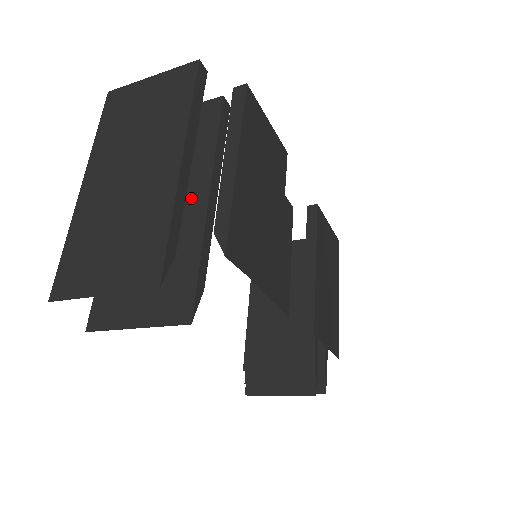
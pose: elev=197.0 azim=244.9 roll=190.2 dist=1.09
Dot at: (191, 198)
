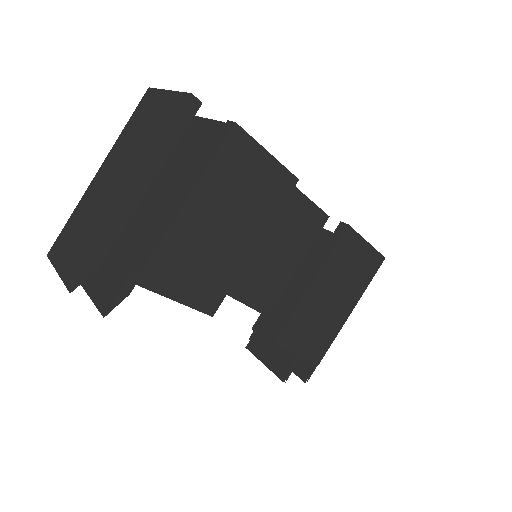
Dot at: (157, 214)
